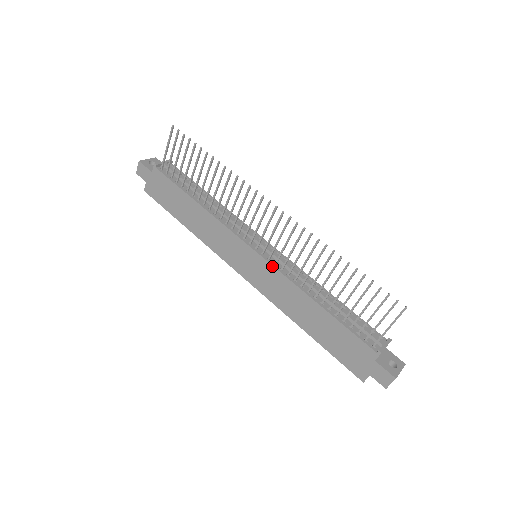
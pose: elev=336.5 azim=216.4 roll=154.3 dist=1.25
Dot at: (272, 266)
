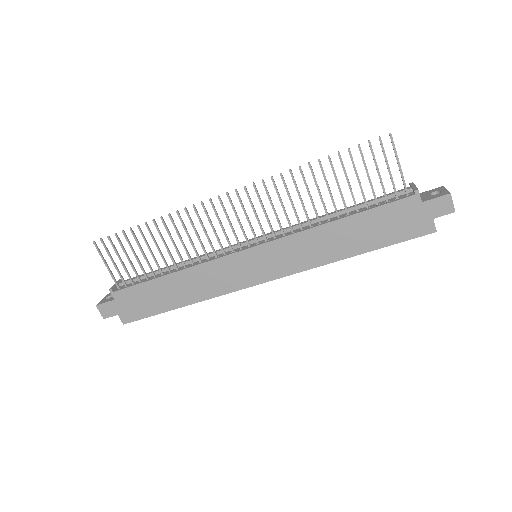
Dot at: (274, 241)
